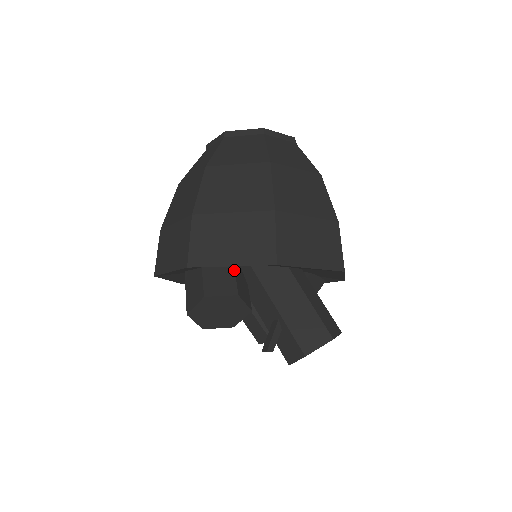
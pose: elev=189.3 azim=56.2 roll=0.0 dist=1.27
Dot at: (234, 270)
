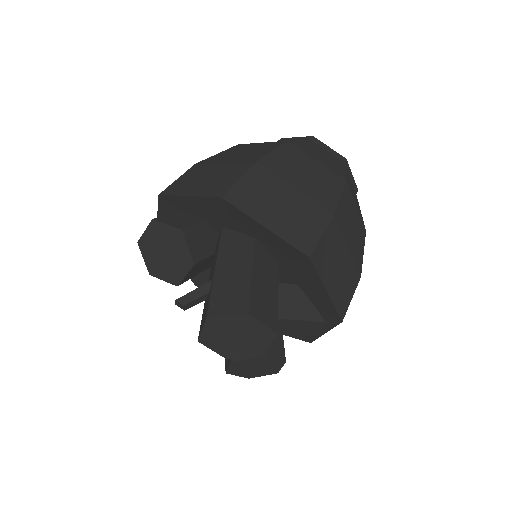
Dot at: (202, 220)
